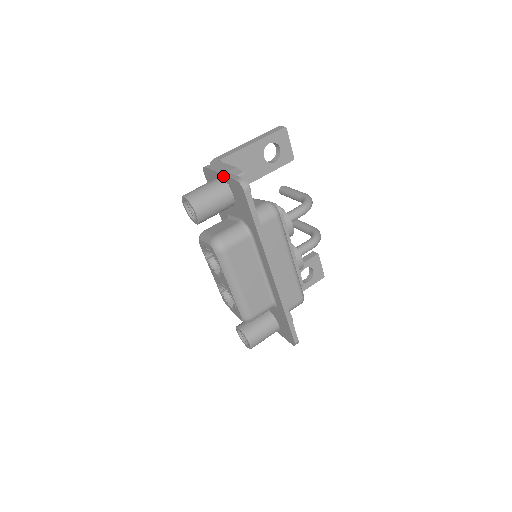
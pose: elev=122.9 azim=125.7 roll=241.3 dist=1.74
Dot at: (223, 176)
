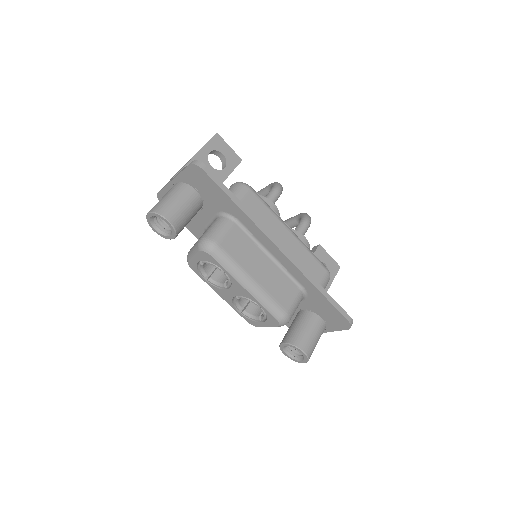
Dot at: (177, 178)
